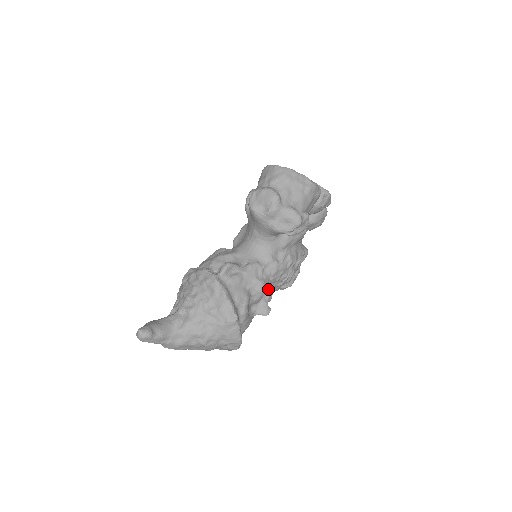
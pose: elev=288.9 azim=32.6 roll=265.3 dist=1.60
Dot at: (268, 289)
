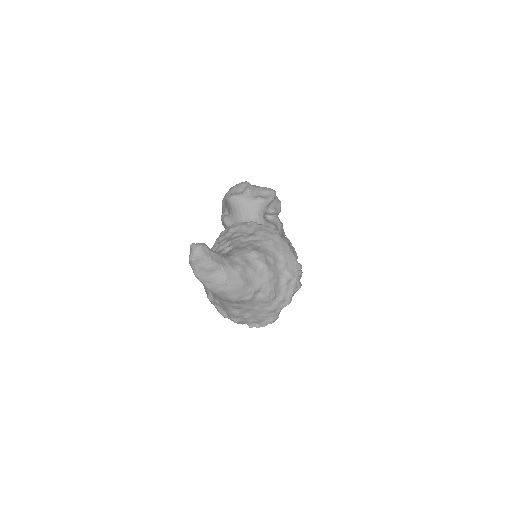
Dot at: occluded
